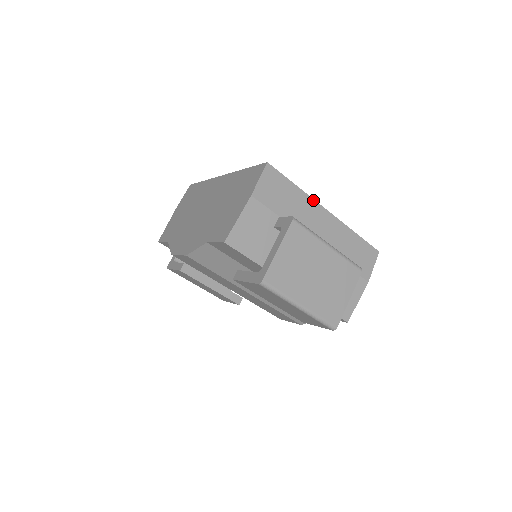
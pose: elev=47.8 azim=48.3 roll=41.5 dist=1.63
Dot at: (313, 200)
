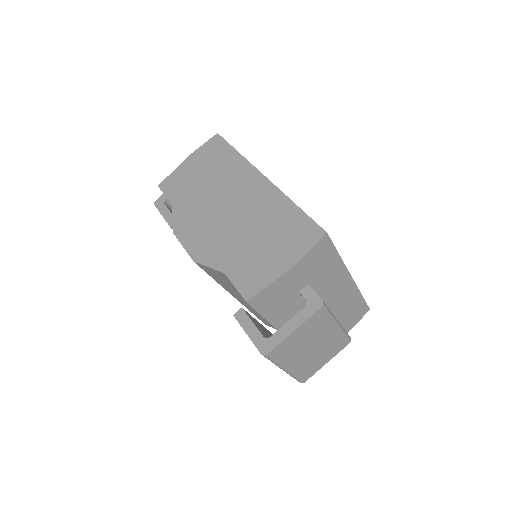
Dot at: (346, 268)
